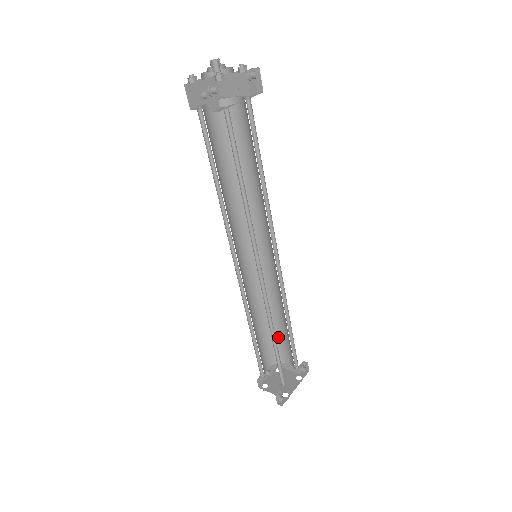
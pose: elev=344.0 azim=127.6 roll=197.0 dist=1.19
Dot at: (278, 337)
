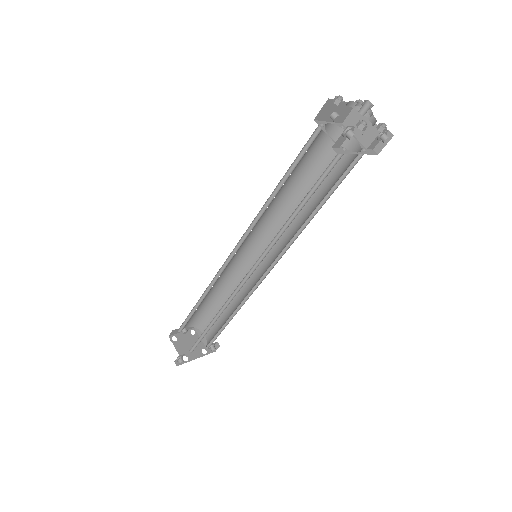
Dot at: (215, 313)
